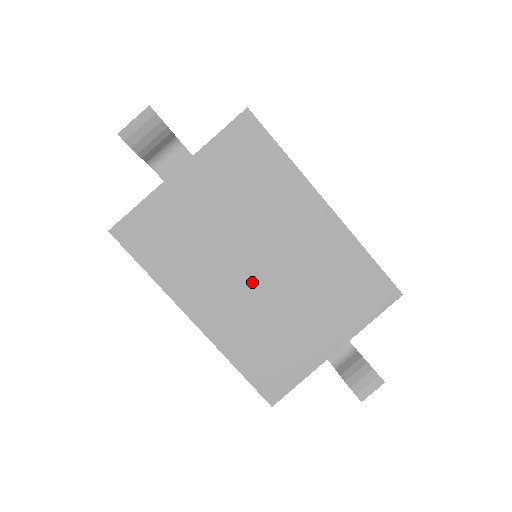
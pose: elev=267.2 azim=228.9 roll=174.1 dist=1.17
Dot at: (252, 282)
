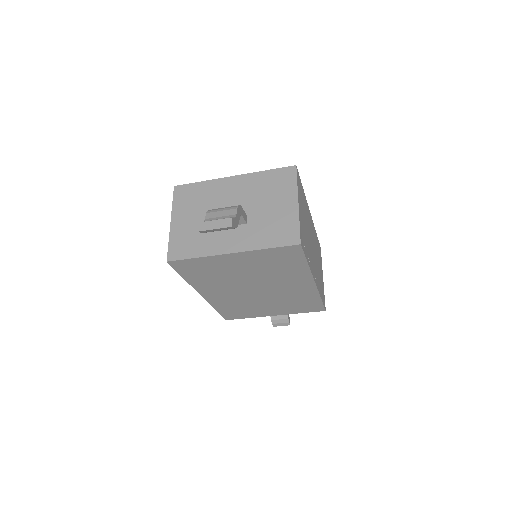
Dot at: (246, 293)
